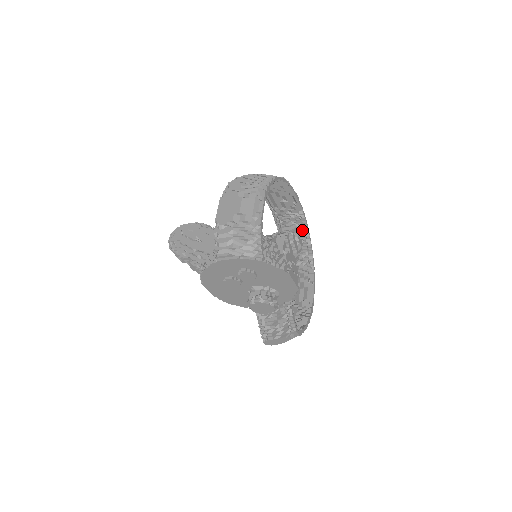
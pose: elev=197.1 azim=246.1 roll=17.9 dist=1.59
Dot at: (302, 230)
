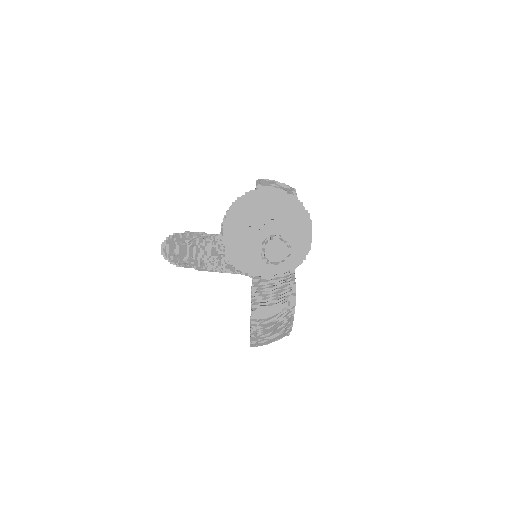
Dot at: occluded
